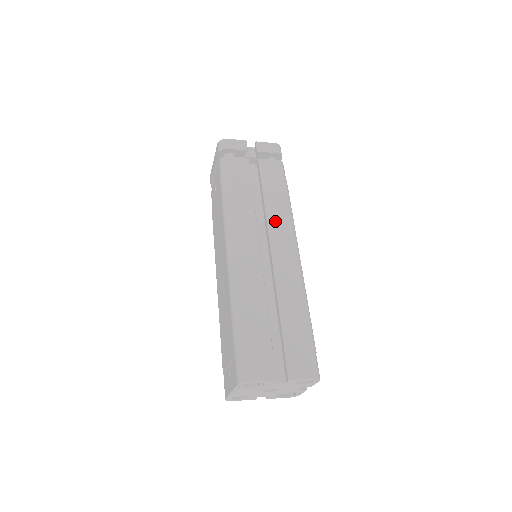
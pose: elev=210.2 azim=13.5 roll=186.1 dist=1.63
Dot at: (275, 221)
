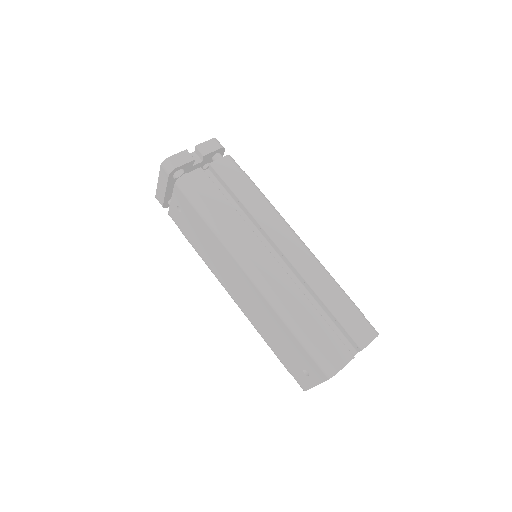
Dot at: (264, 218)
